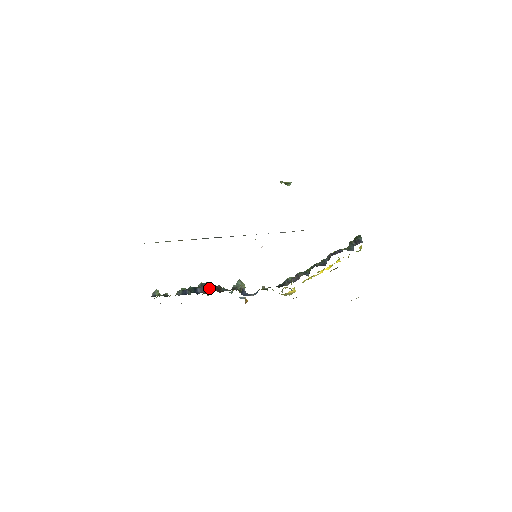
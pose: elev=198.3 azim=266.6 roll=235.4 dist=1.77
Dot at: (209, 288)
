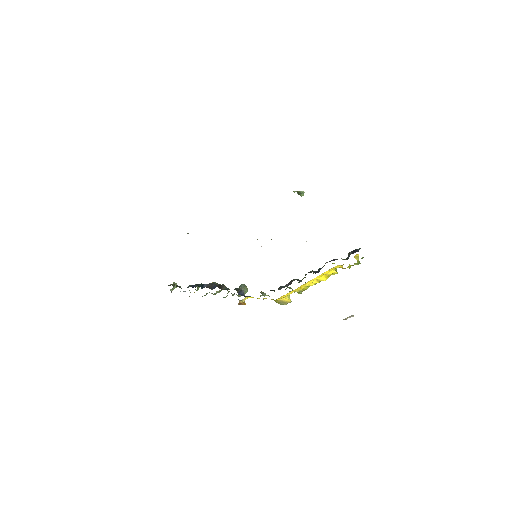
Dot at: (214, 285)
